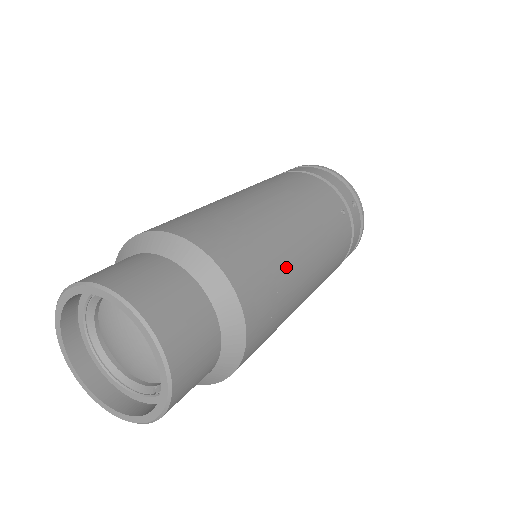
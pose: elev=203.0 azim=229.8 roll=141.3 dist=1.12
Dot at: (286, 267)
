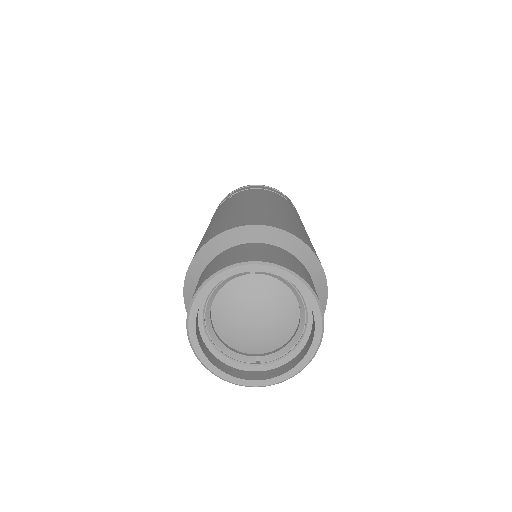
Dot at: occluded
